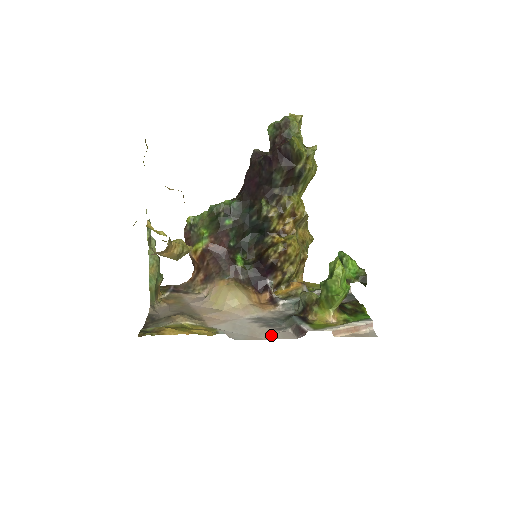
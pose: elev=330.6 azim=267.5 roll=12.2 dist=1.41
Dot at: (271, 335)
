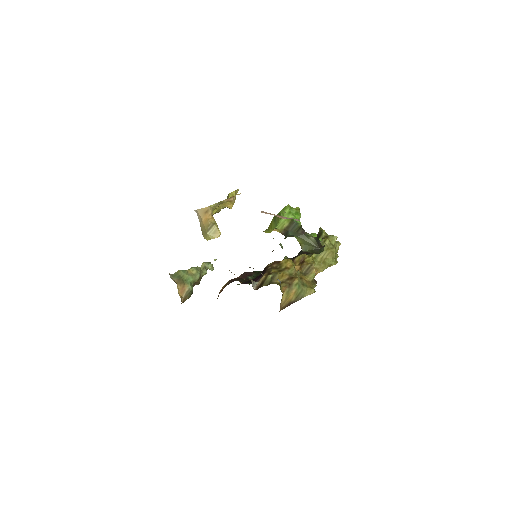
Dot at: occluded
